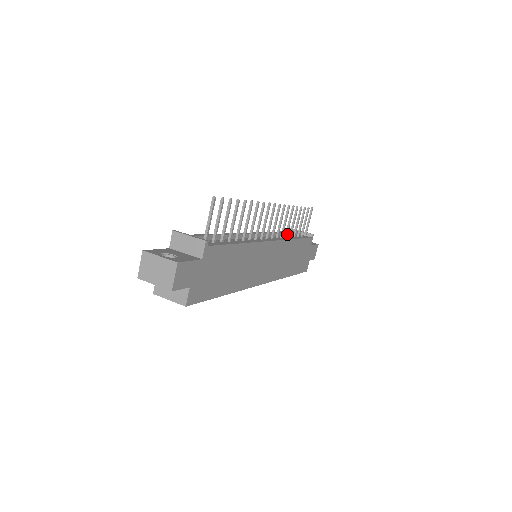
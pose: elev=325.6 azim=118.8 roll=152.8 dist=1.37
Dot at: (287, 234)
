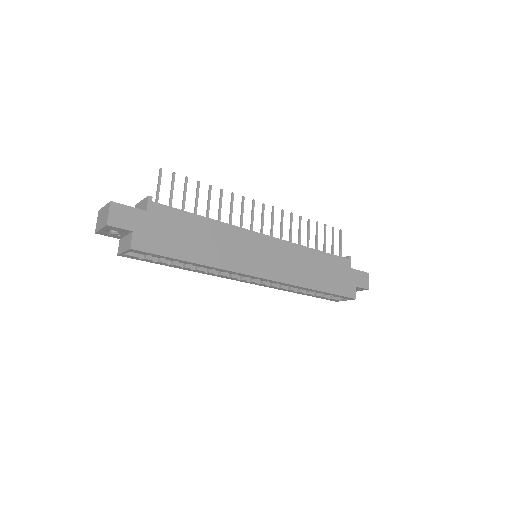
Dot at: (299, 243)
